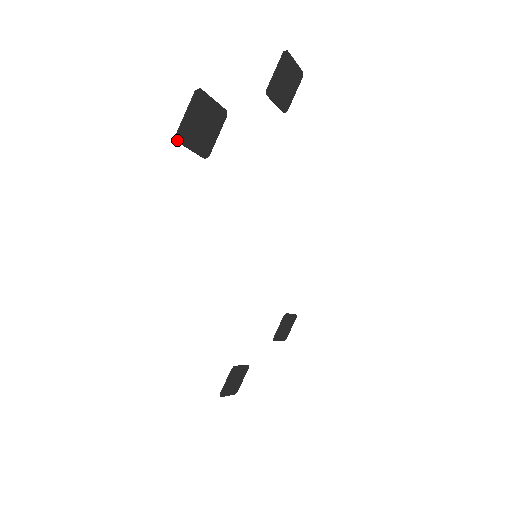
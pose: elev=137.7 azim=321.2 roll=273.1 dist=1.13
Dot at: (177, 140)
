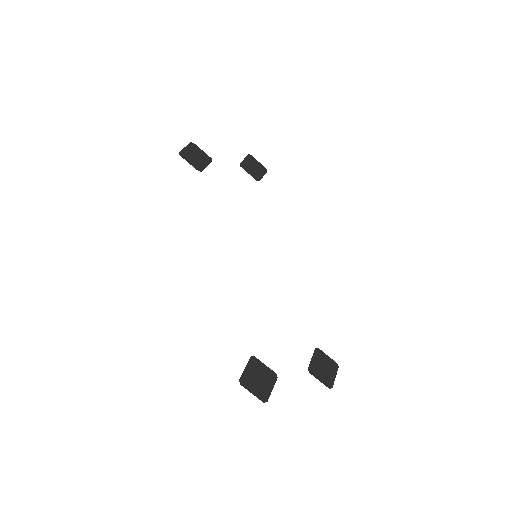
Dot at: (180, 154)
